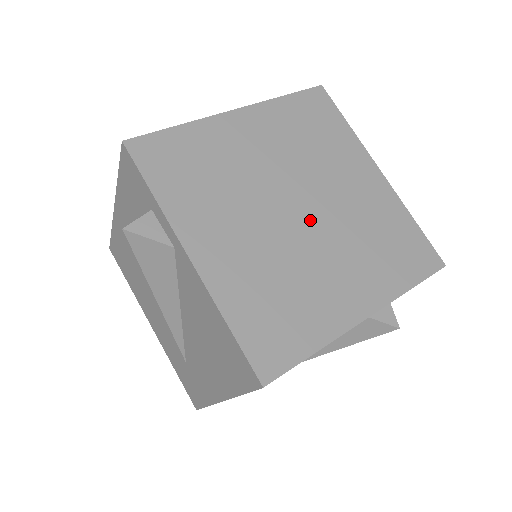
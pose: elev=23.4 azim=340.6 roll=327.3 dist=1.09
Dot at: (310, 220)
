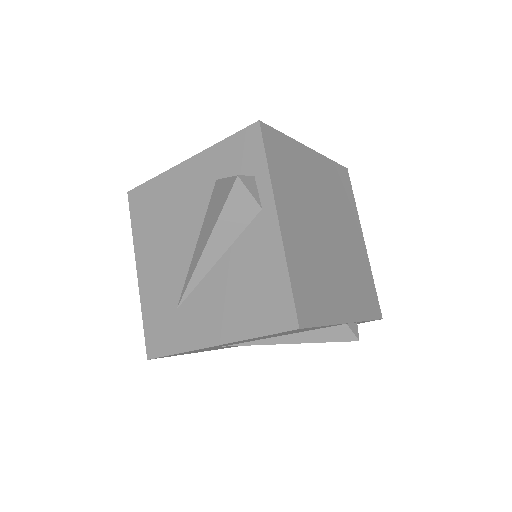
Dot at: (333, 243)
